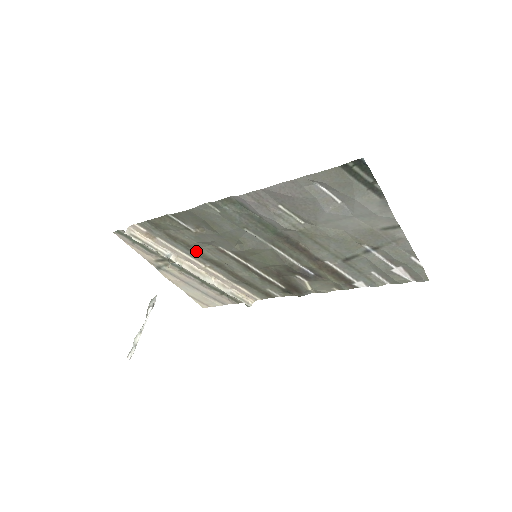
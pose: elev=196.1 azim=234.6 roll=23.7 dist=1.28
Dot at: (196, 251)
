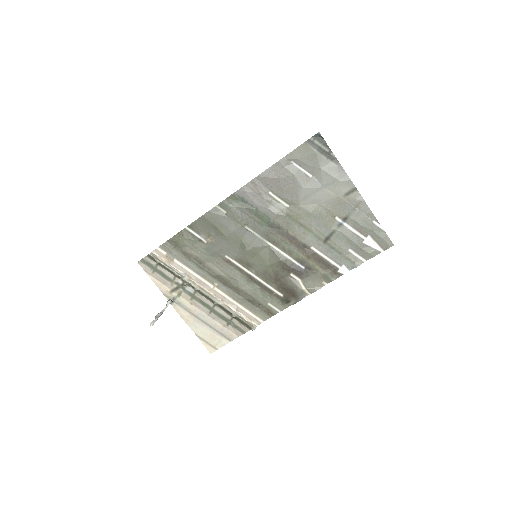
Dot at: (206, 268)
